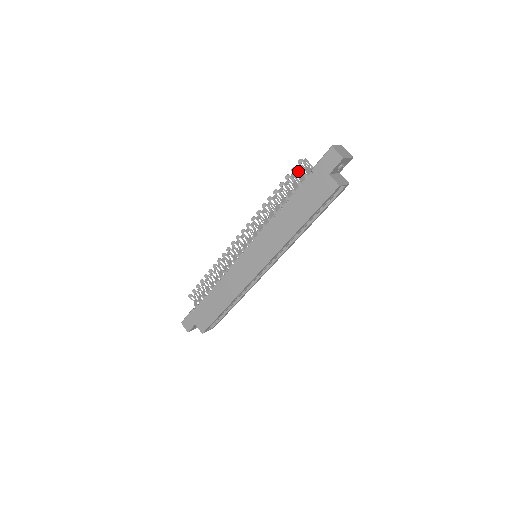
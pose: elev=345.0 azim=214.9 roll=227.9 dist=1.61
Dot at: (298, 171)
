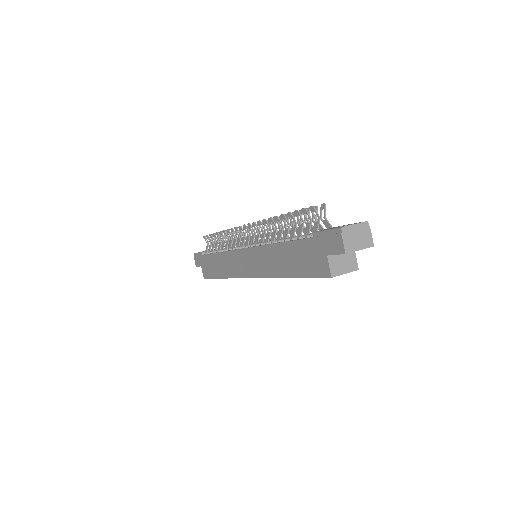
Dot at: (308, 216)
